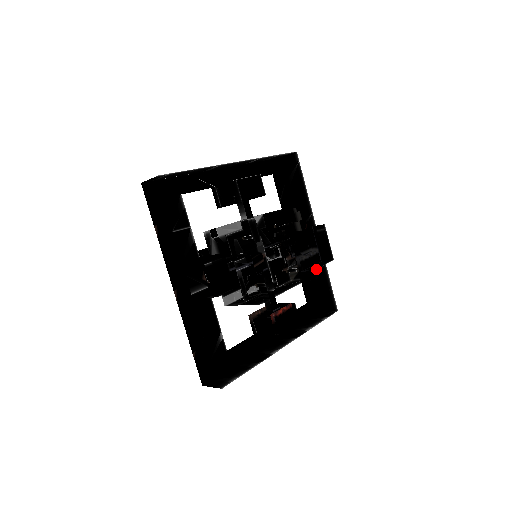
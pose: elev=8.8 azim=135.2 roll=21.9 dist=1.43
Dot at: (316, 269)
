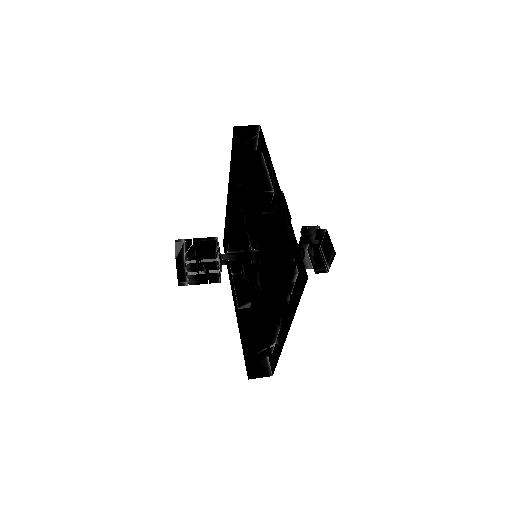
Dot at: occluded
